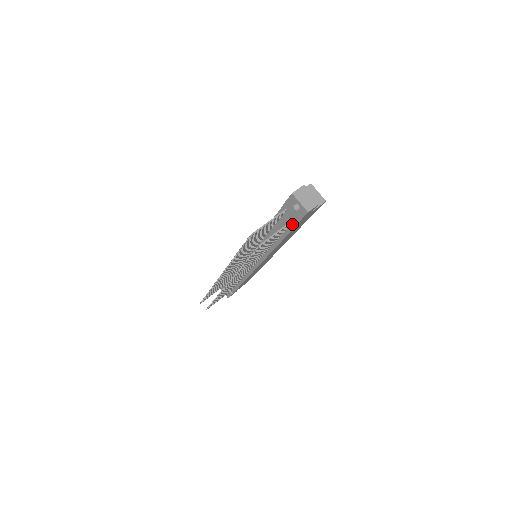
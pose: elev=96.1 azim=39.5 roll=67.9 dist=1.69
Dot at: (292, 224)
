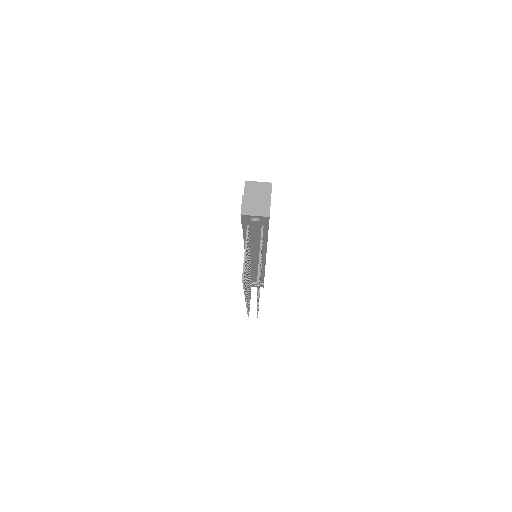
Dot at: (264, 228)
